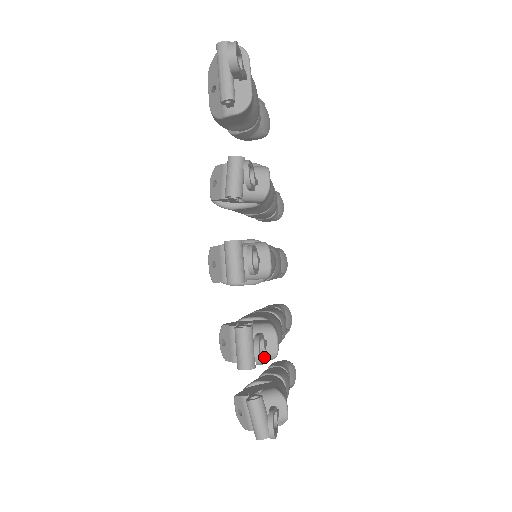
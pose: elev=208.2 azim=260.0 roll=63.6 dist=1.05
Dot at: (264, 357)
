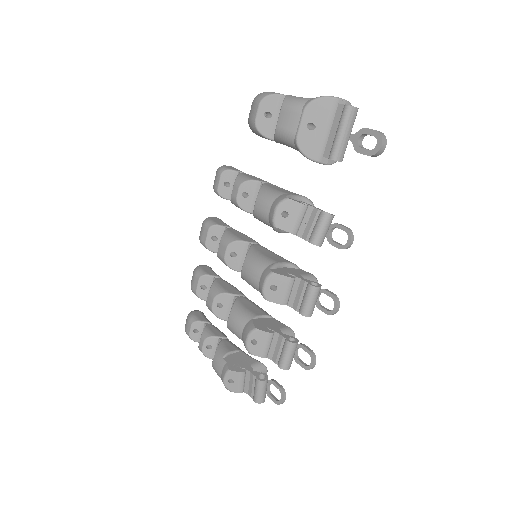
Dot at: (298, 359)
